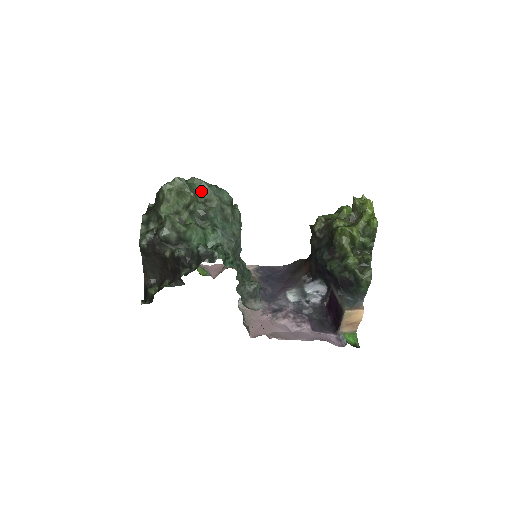
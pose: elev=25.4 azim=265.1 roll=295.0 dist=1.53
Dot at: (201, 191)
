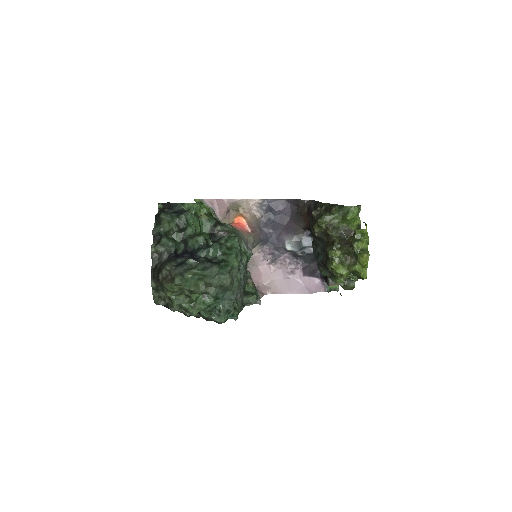
Dot at: (200, 276)
